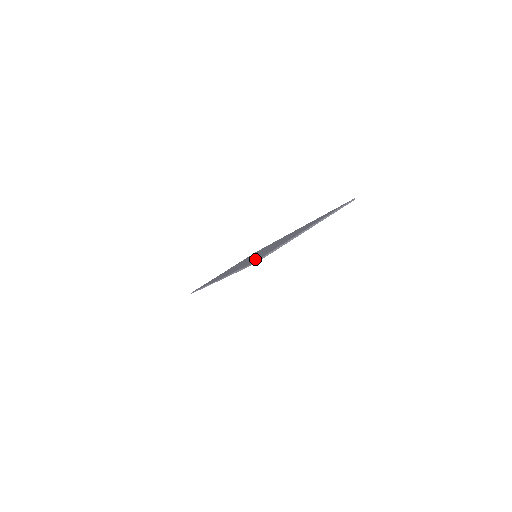
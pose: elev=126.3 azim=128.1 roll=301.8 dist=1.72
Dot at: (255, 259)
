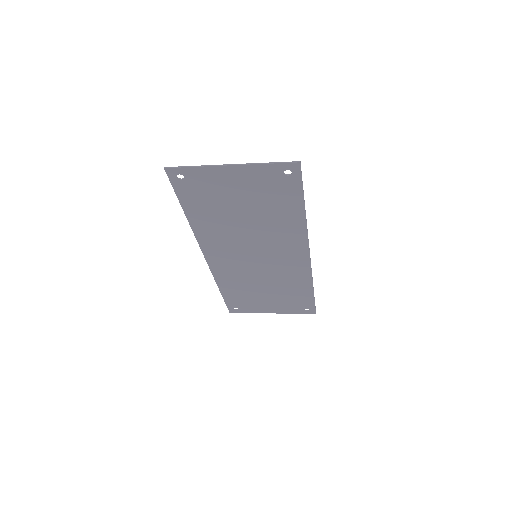
Dot at: (194, 194)
